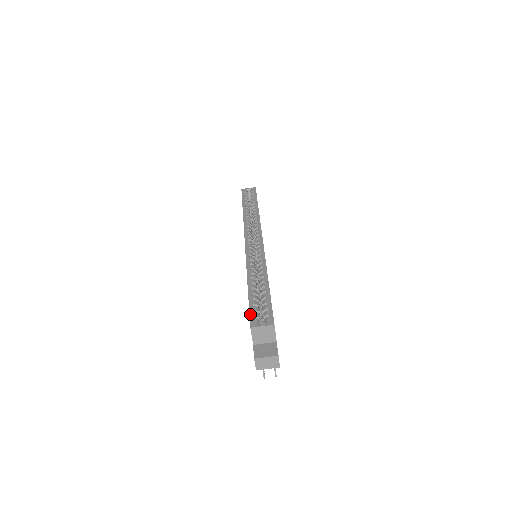
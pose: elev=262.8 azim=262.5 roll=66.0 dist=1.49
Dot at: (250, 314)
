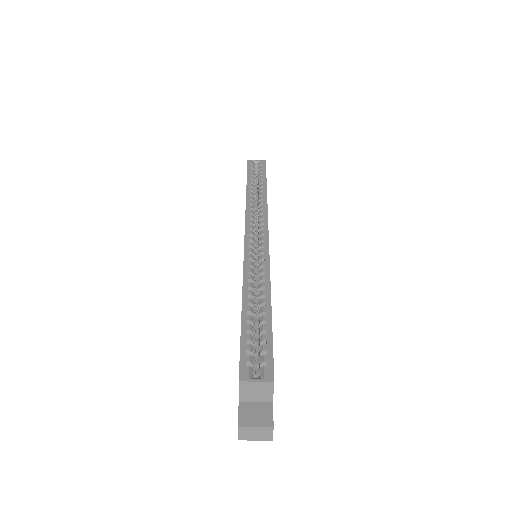
Dot at: (241, 357)
